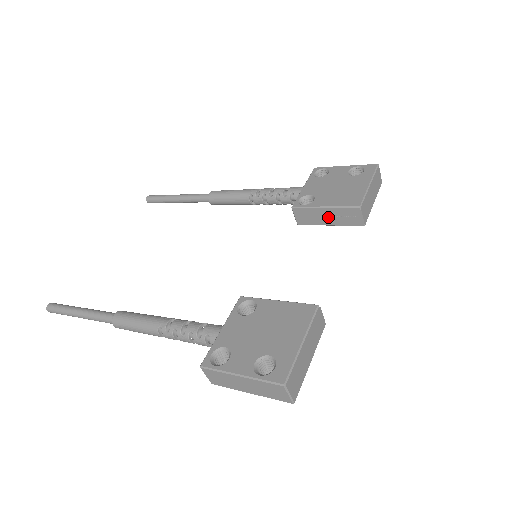
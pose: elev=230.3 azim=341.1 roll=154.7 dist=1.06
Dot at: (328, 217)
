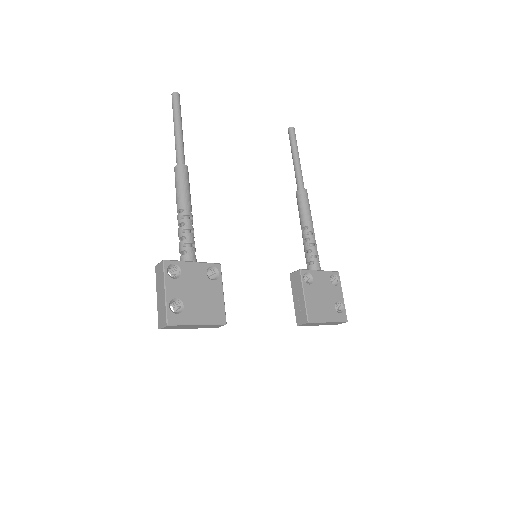
Dot at: (298, 298)
